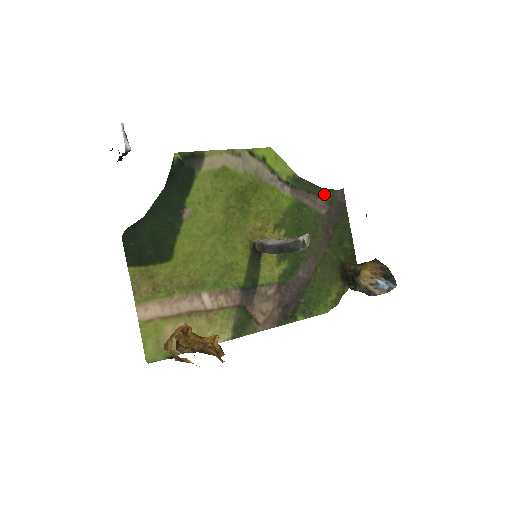
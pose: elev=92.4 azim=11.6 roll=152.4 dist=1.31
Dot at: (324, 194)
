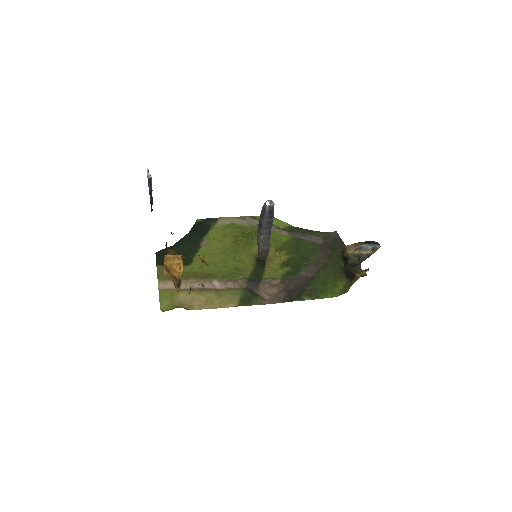
Dot at: (318, 234)
